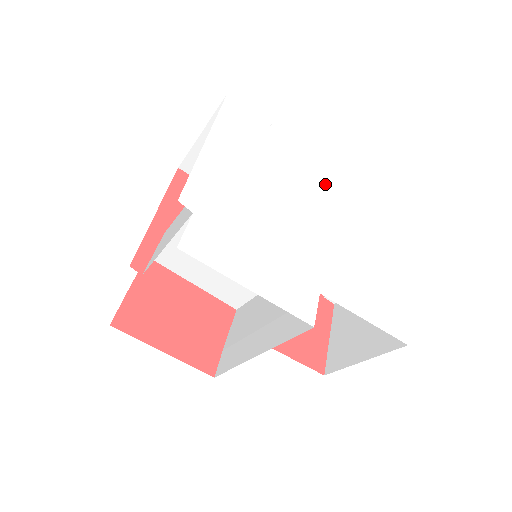
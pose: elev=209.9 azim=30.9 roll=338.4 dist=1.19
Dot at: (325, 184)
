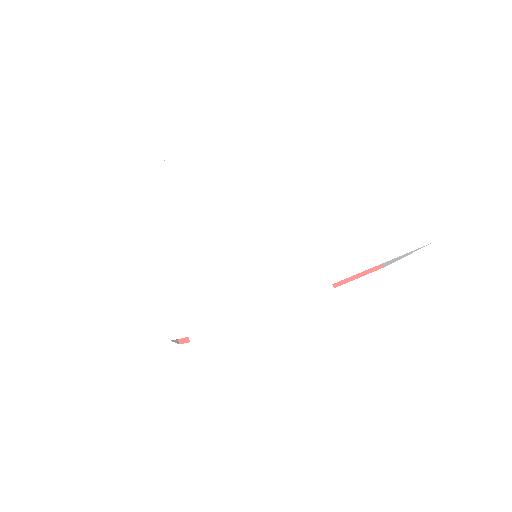
Dot at: (256, 161)
